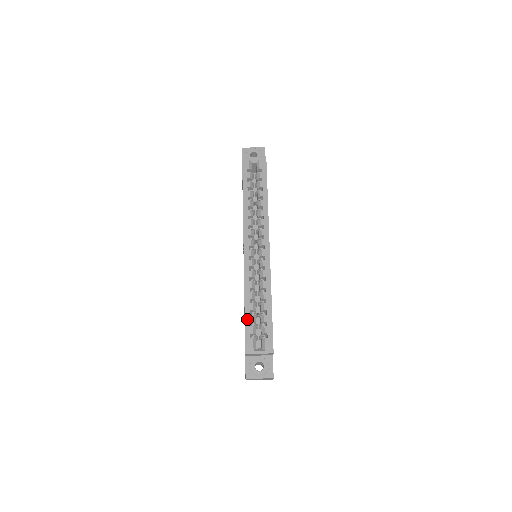
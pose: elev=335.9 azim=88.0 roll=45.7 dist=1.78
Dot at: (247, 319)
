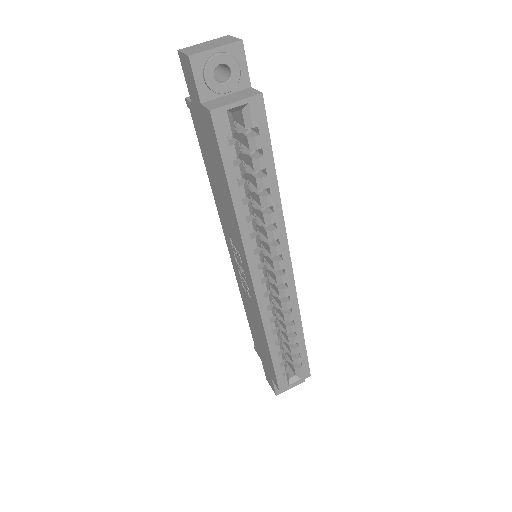
Dot at: (276, 362)
